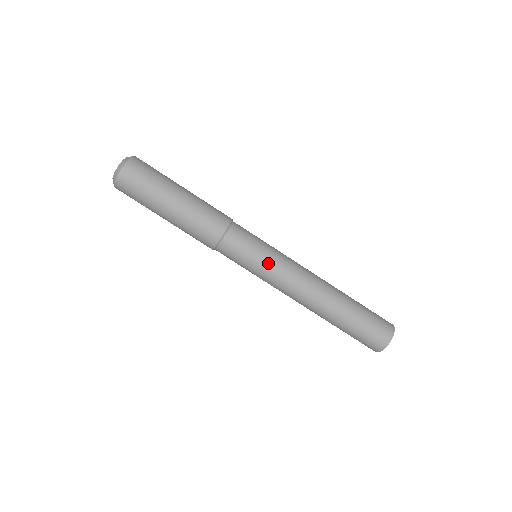
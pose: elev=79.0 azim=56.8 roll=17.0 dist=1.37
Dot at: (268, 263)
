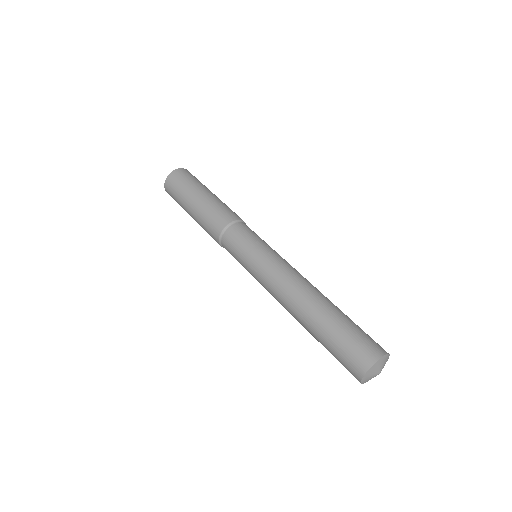
Dot at: (270, 249)
